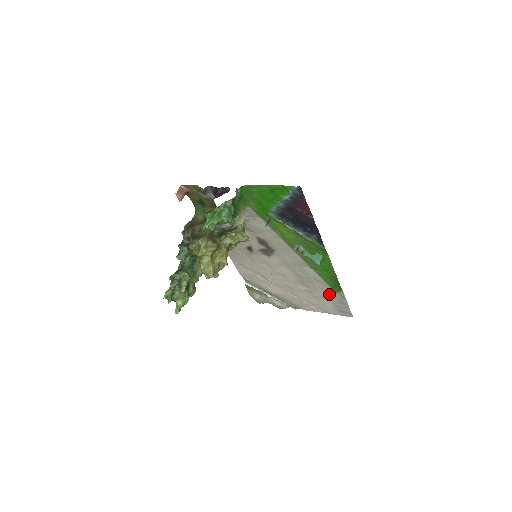
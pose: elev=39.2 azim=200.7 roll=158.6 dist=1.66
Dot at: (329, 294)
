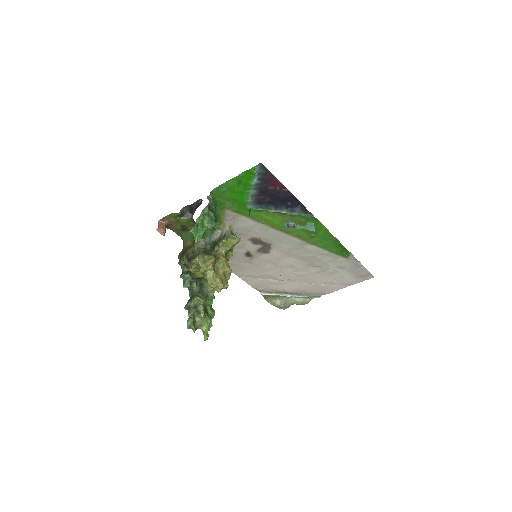
Dot at: (341, 264)
